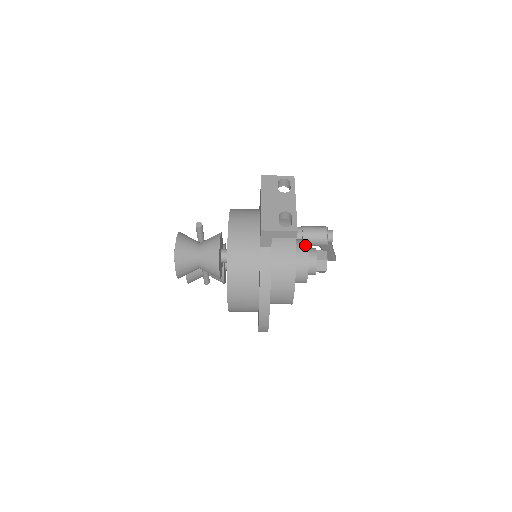
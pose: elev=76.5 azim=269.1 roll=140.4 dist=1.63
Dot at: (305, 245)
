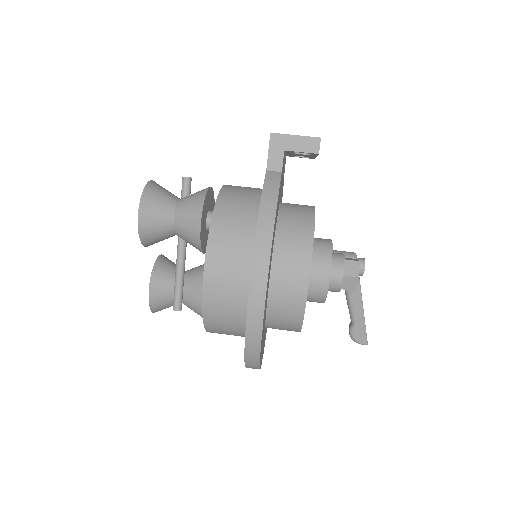
Dot at: (327, 239)
